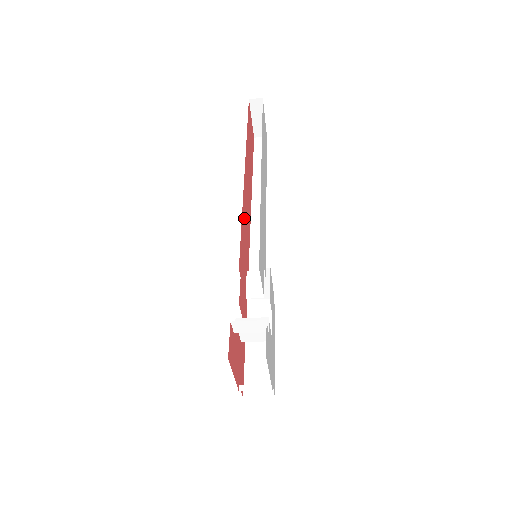
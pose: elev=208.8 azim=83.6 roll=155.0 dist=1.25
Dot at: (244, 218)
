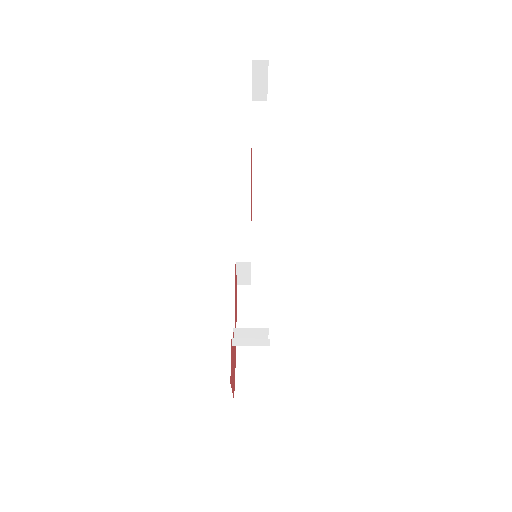
Dot at: occluded
